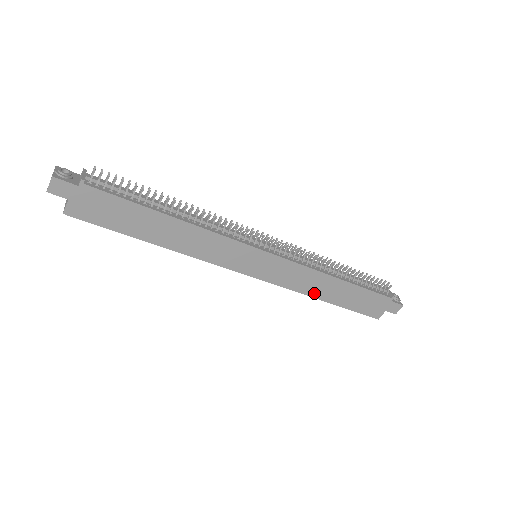
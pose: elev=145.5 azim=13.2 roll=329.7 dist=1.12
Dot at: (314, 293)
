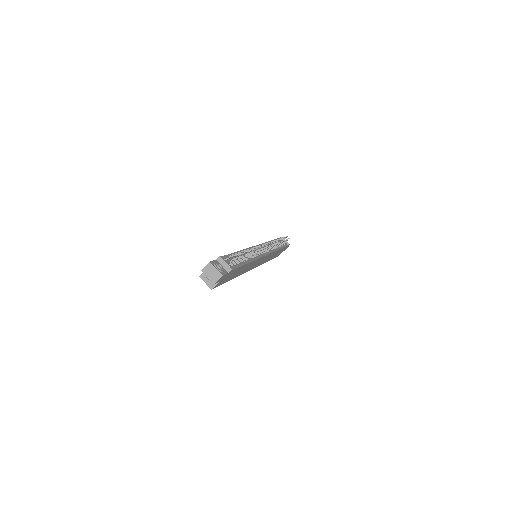
Dot at: occluded
